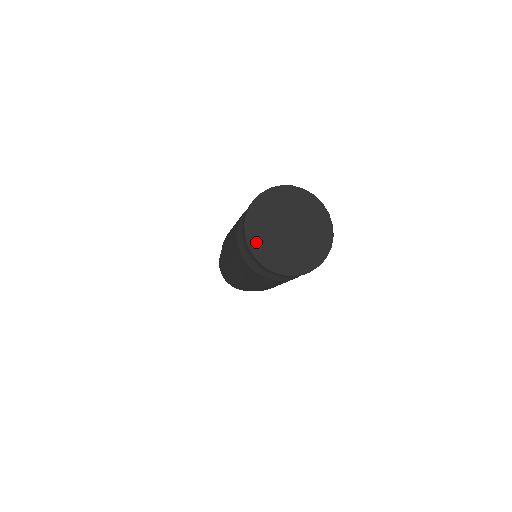
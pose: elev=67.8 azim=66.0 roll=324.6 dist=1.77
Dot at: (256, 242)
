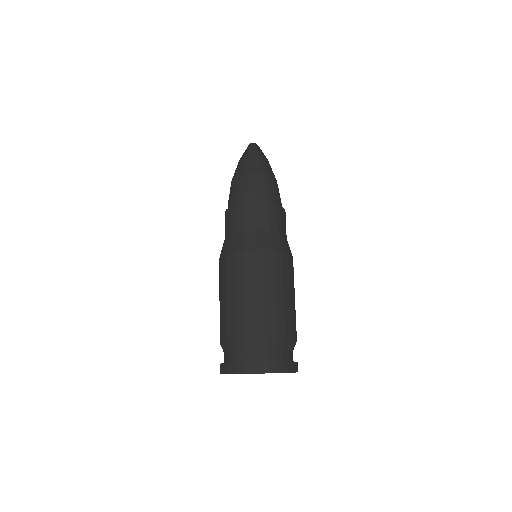
Dot at: occluded
